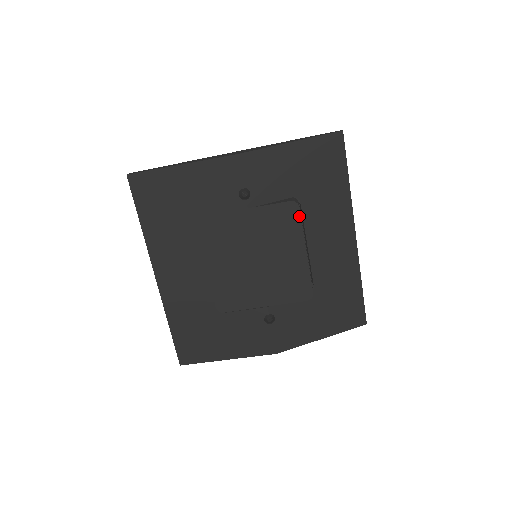
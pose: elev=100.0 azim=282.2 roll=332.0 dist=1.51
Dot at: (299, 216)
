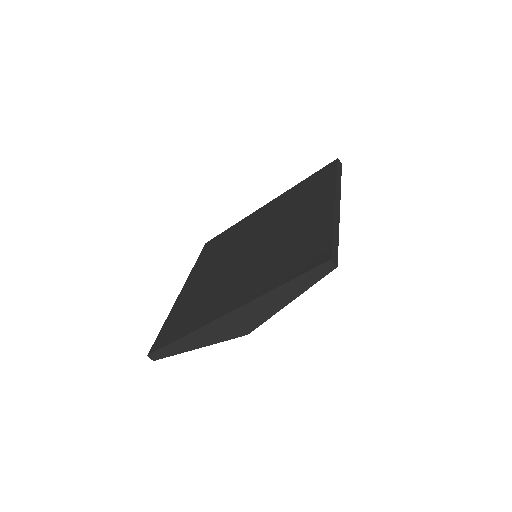
Dot at: occluded
